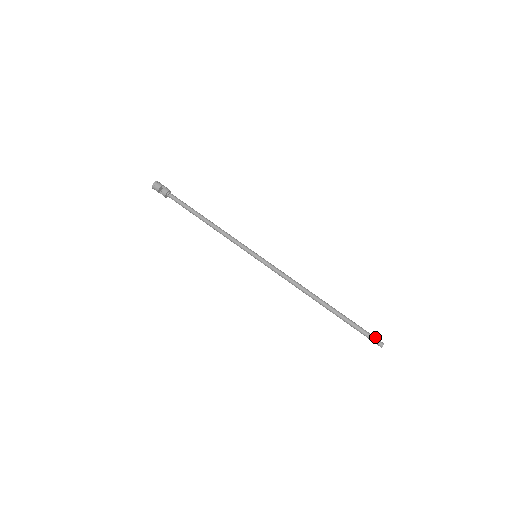
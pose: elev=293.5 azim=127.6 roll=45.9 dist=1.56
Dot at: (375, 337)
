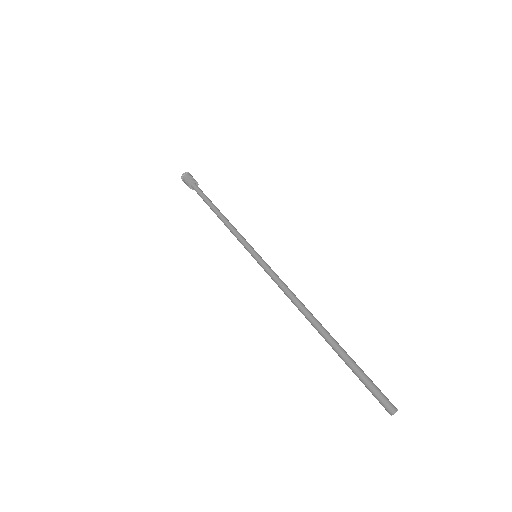
Dot at: (384, 396)
